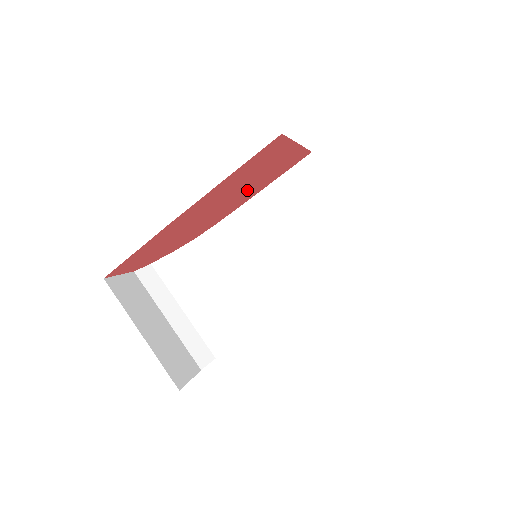
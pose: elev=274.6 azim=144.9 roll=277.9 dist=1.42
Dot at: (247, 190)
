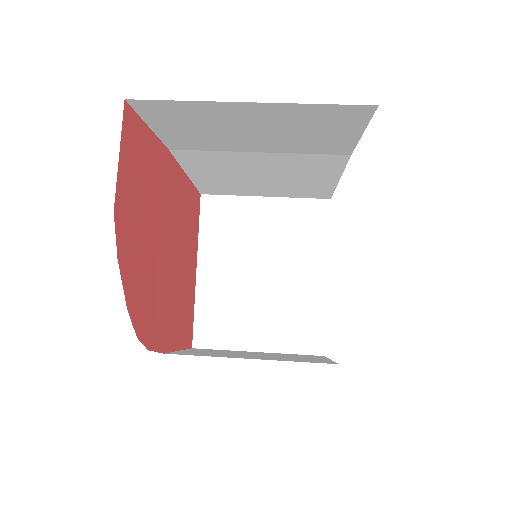
Dot at: (177, 290)
